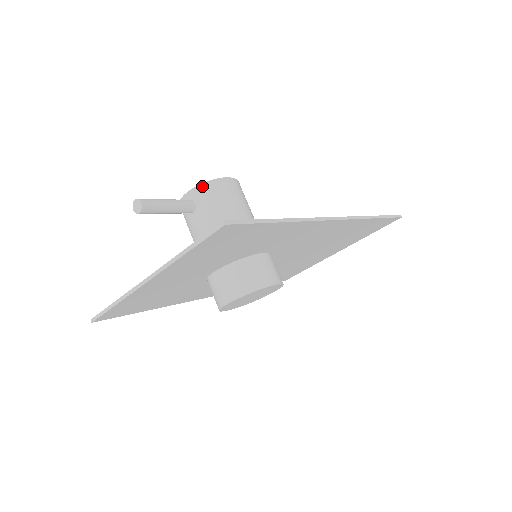
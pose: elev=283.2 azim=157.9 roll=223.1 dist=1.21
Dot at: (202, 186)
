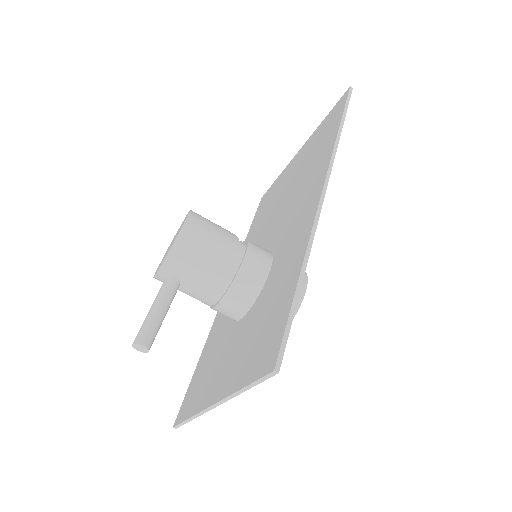
Dot at: (168, 259)
